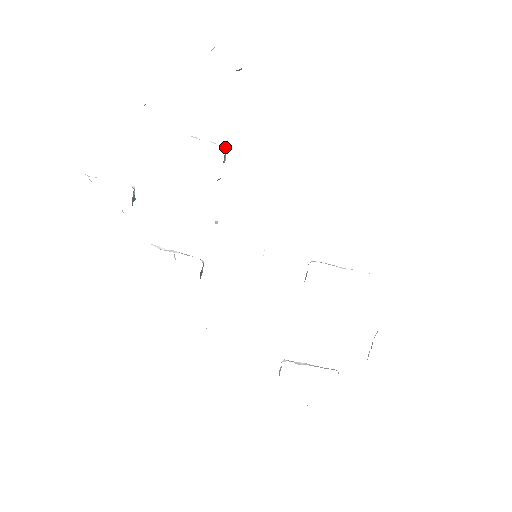
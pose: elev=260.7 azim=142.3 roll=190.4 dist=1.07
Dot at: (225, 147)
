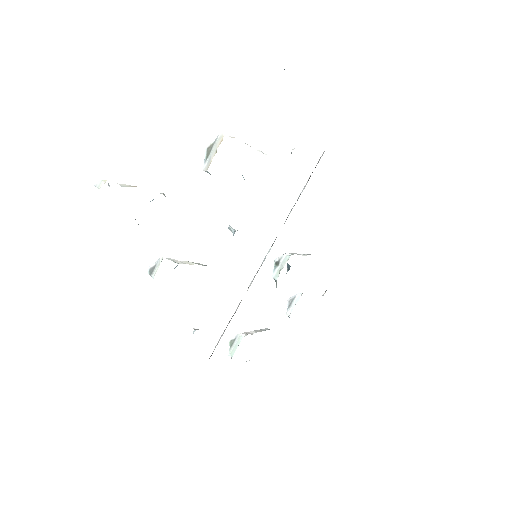
Dot at: occluded
